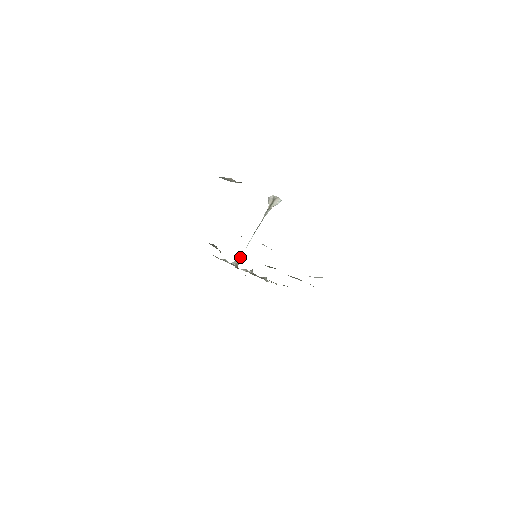
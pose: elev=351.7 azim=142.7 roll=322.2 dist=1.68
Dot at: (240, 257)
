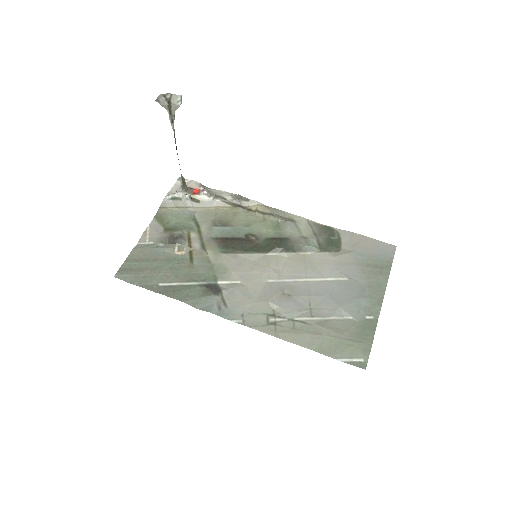
Dot at: (182, 180)
